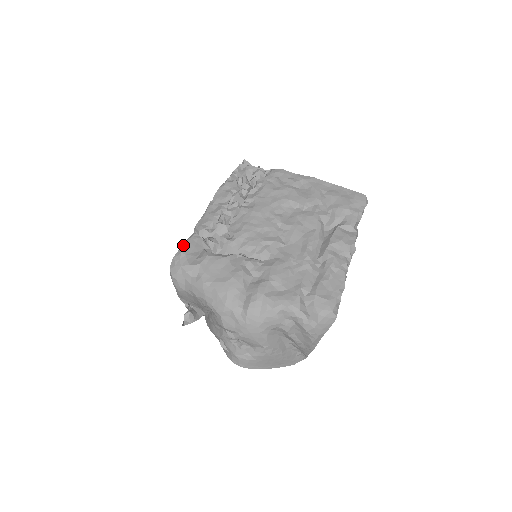
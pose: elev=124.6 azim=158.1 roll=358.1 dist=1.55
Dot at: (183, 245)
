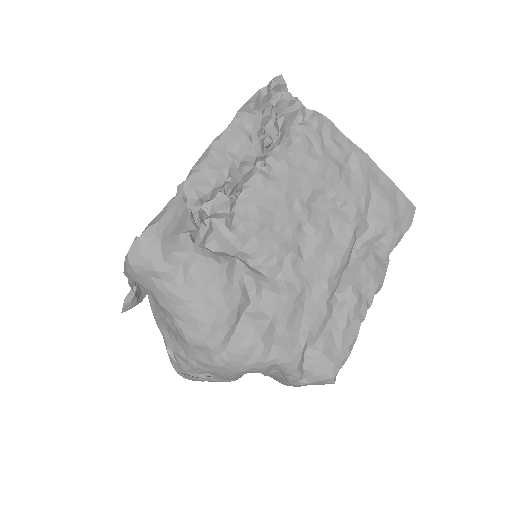
Dot at: (159, 220)
